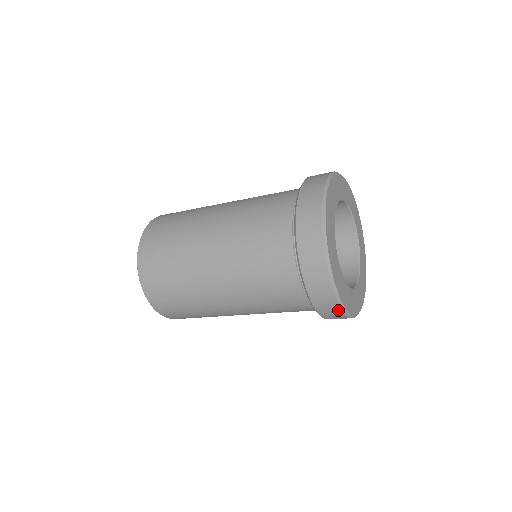
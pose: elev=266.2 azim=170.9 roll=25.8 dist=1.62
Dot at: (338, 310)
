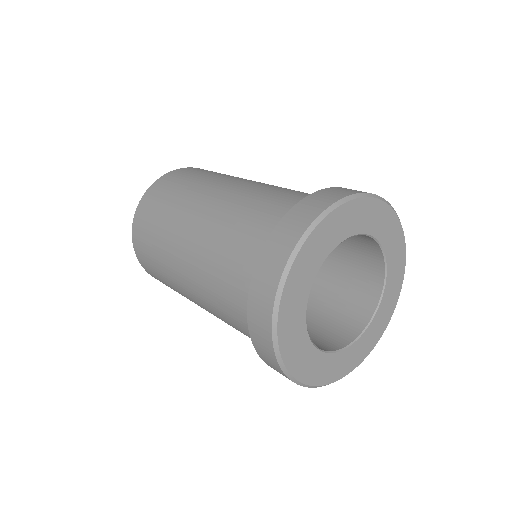
Dot at: (271, 351)
